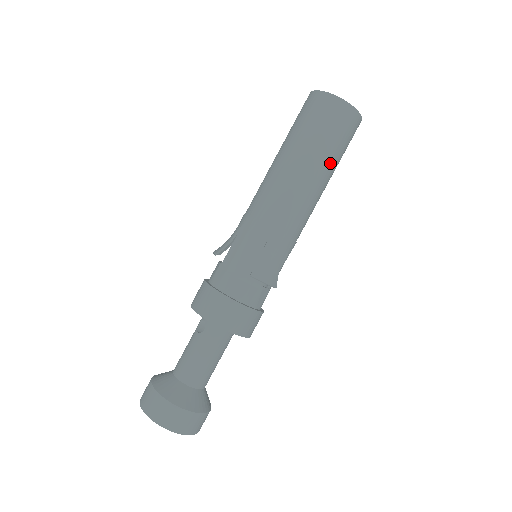
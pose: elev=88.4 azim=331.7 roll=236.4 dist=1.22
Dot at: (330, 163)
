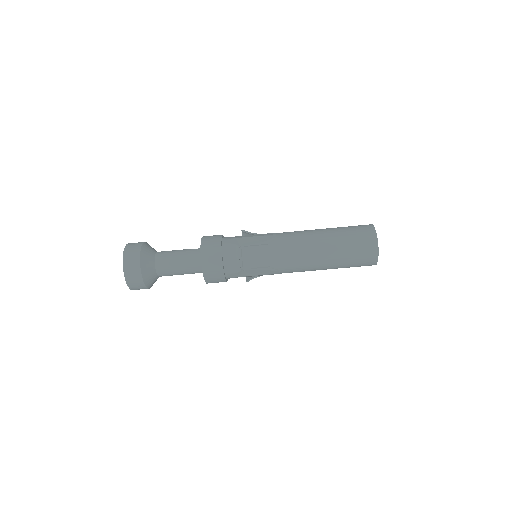
Dot at: (338, 255)
